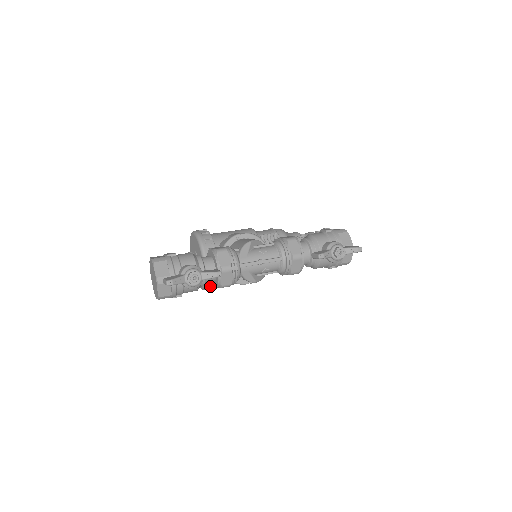
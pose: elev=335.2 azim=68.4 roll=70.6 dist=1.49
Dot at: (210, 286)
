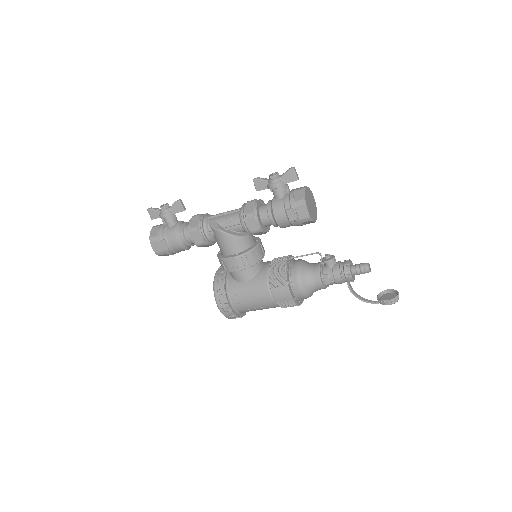
Dot at: (220, 294)
